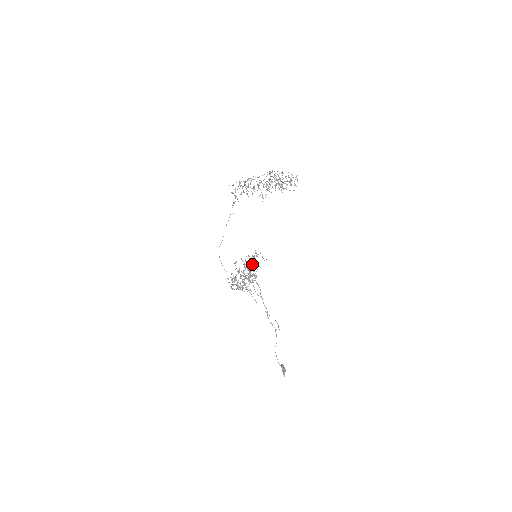
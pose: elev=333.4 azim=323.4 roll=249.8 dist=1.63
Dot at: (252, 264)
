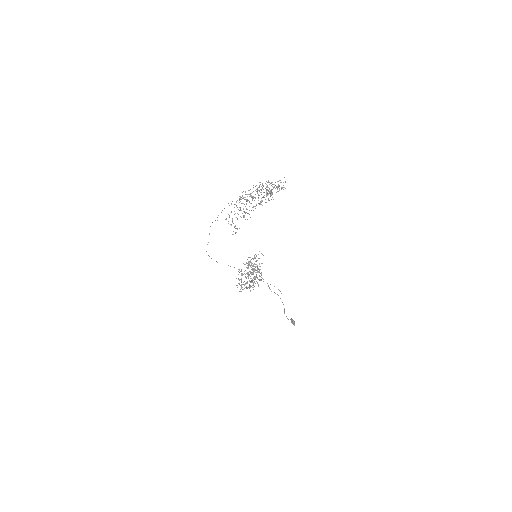
Dot at: (254, 264)
